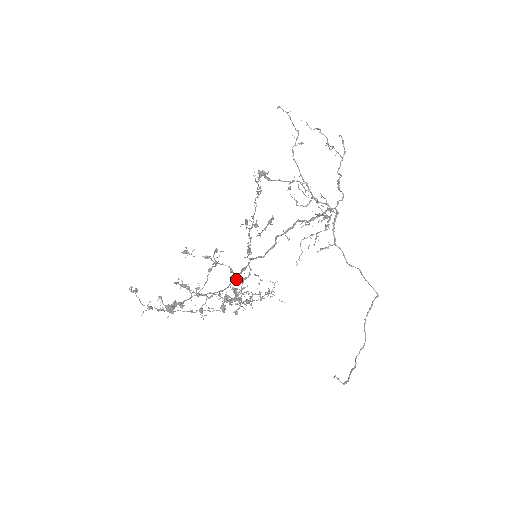
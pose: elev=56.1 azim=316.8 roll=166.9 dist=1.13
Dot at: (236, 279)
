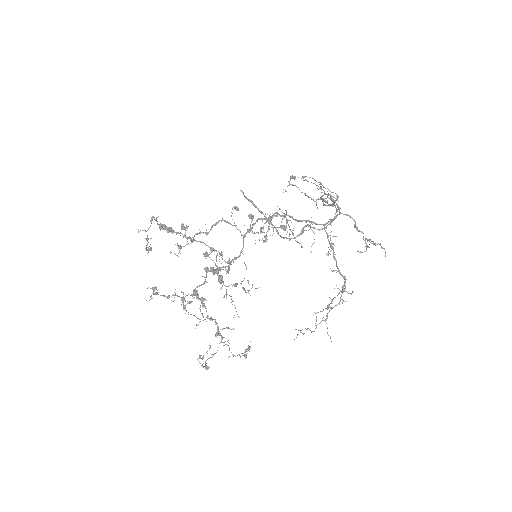
Dot at: (226, 221)
